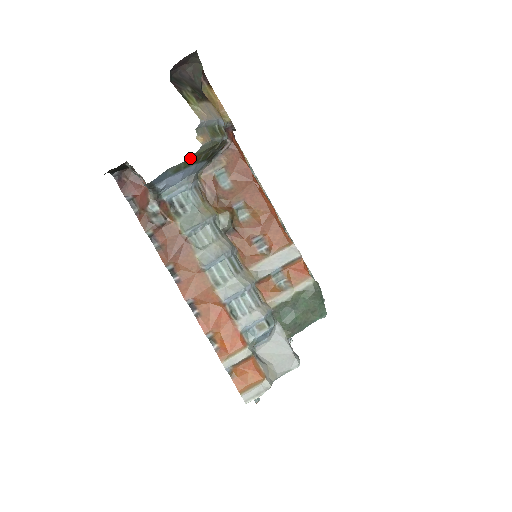
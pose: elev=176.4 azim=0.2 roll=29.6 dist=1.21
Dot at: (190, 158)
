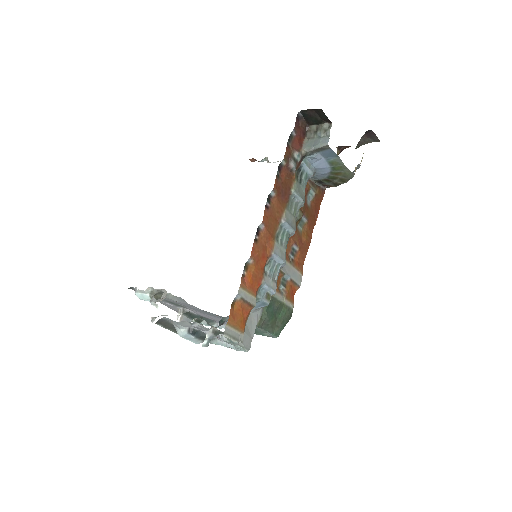
Dot at: (344, 169)
